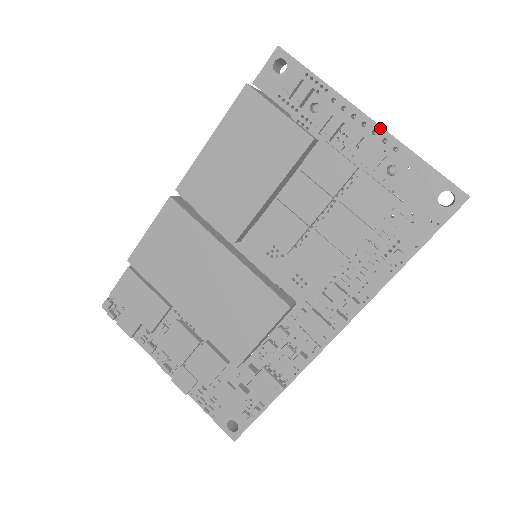
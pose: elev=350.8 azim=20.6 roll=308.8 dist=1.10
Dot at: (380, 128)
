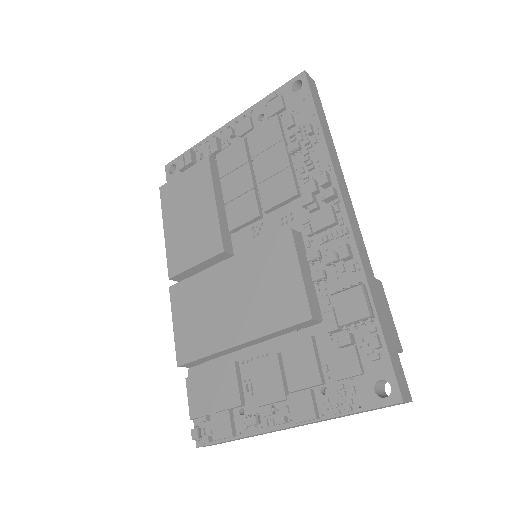
Dot at: (236, 118)
